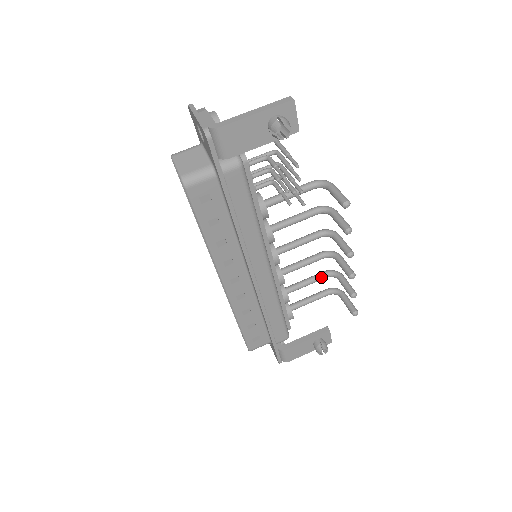
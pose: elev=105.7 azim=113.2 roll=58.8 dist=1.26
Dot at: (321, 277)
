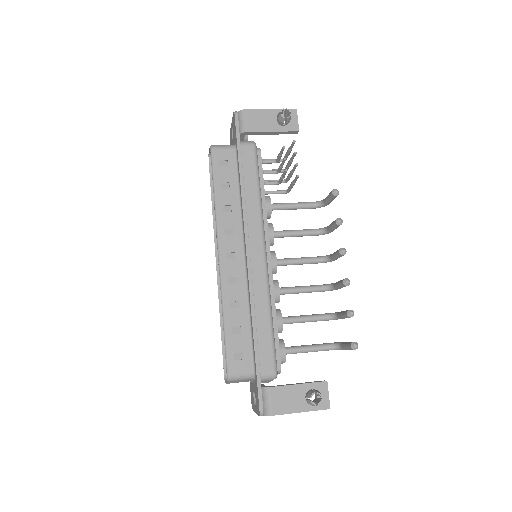
Dot at: (320, 315)
